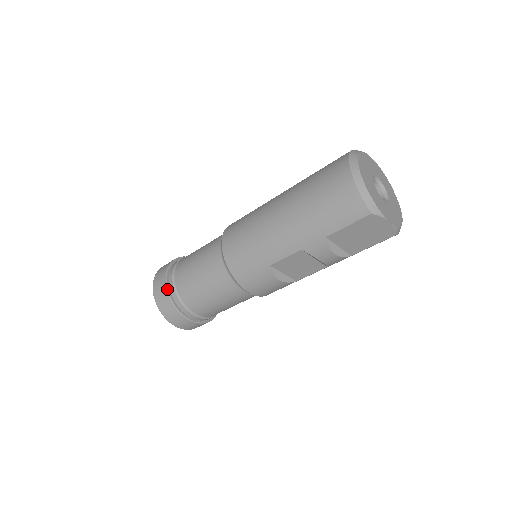
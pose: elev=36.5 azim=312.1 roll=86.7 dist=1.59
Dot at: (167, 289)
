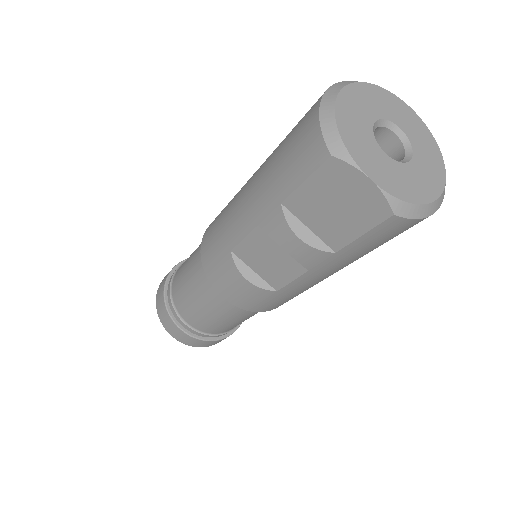
Dot at: (165, 281)
